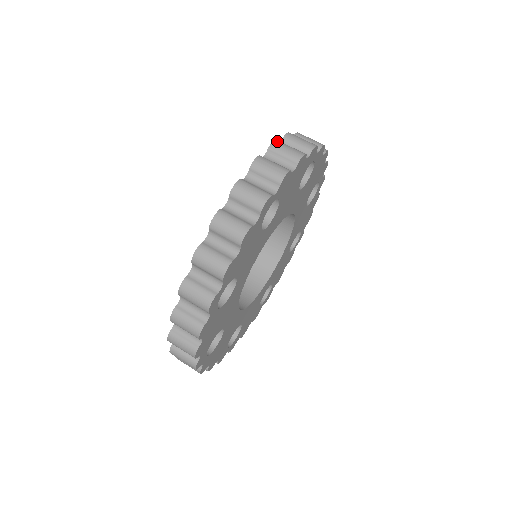
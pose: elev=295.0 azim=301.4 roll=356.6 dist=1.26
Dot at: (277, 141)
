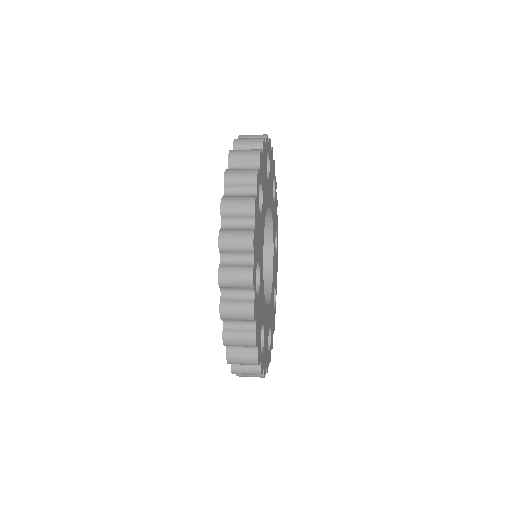
Dot at: occluded
